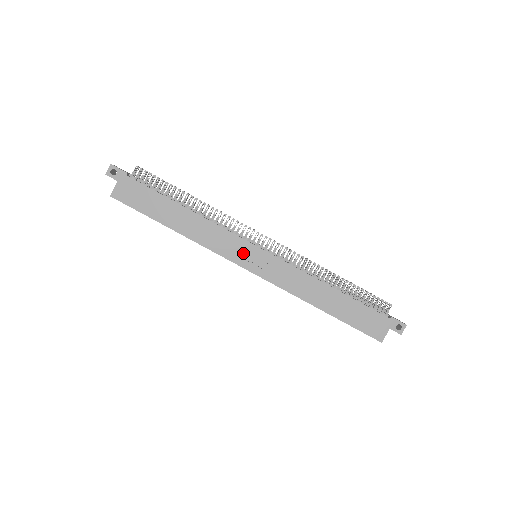
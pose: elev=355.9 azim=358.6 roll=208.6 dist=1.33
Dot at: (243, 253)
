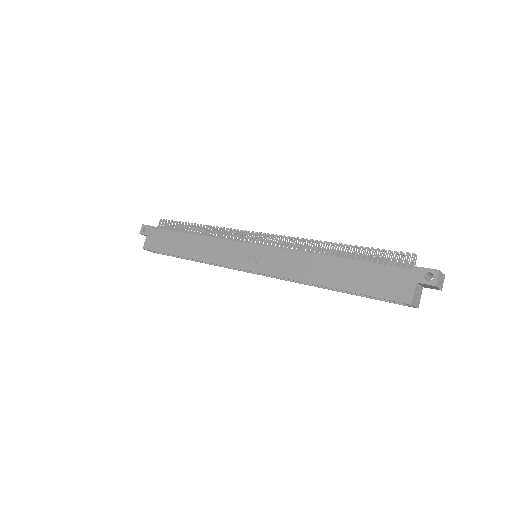
Dot at: (239, 255)
